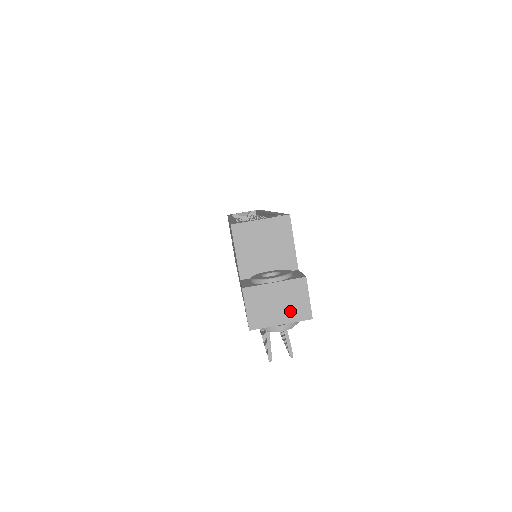
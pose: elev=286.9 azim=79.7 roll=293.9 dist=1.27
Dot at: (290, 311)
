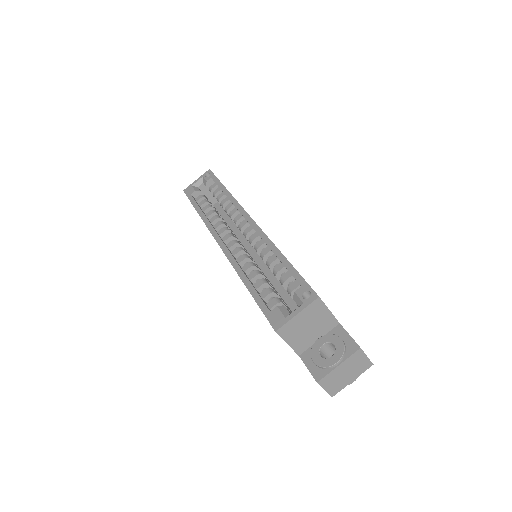
Dot at: (356, 371)
